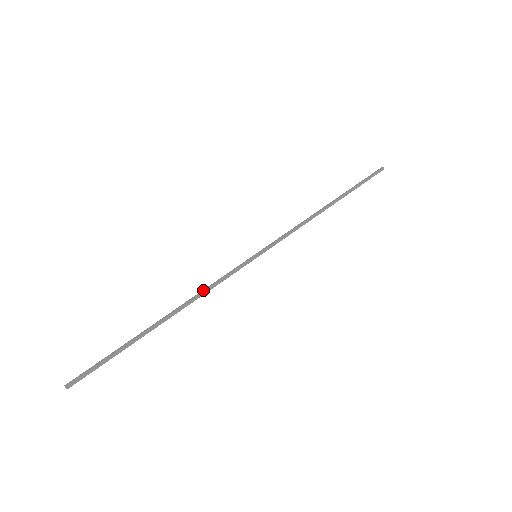
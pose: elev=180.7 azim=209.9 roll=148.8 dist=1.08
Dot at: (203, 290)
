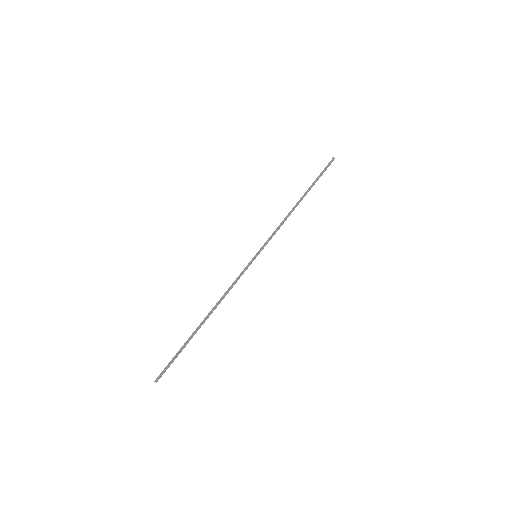
Dot at: (225, 292)
